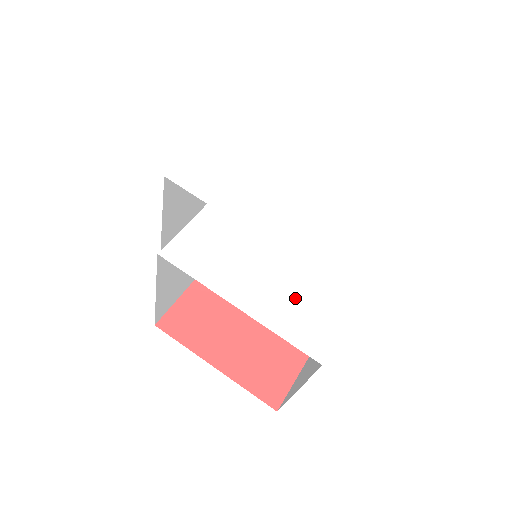
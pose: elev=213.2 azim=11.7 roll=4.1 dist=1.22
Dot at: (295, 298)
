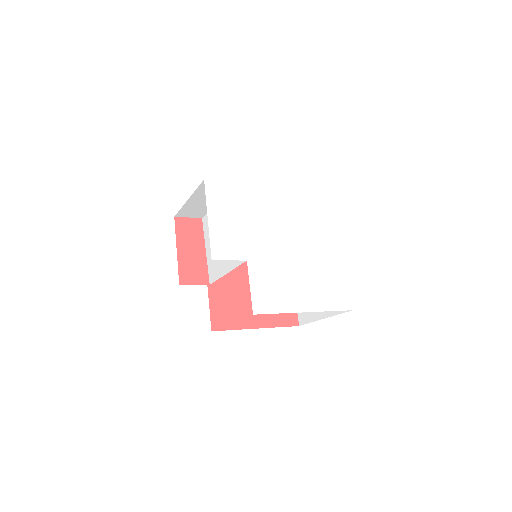
Dot at: (322, 285)
